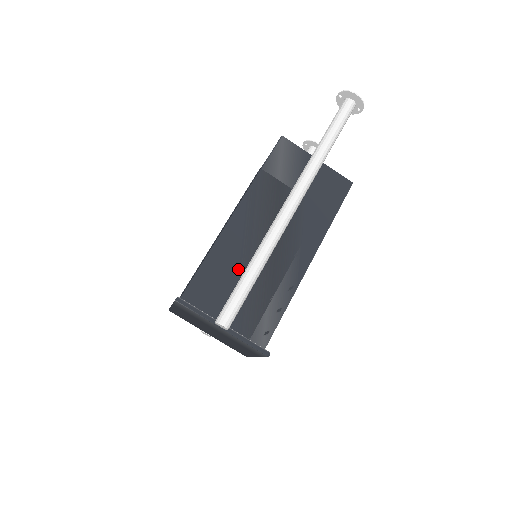
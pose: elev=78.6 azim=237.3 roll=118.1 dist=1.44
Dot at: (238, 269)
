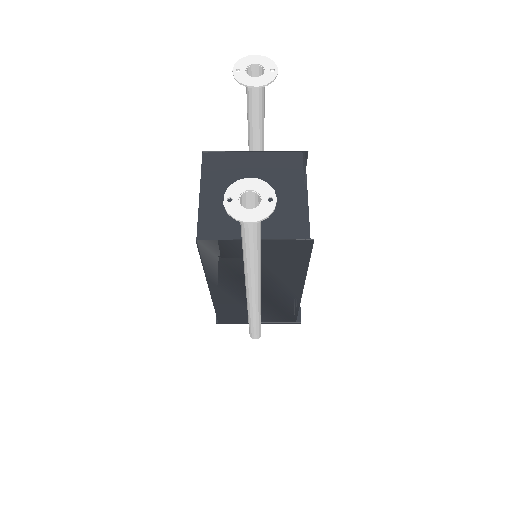
Dot at: (244, 307)
